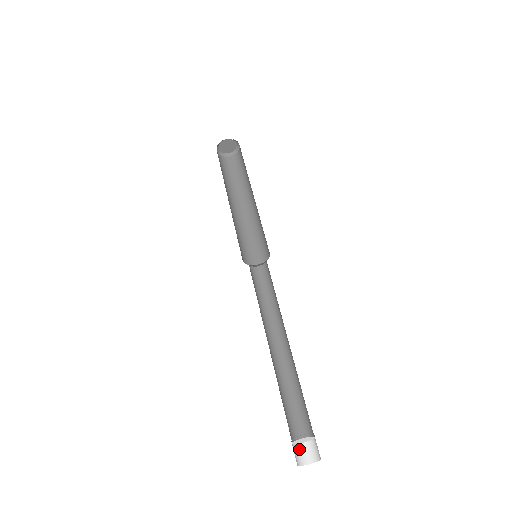
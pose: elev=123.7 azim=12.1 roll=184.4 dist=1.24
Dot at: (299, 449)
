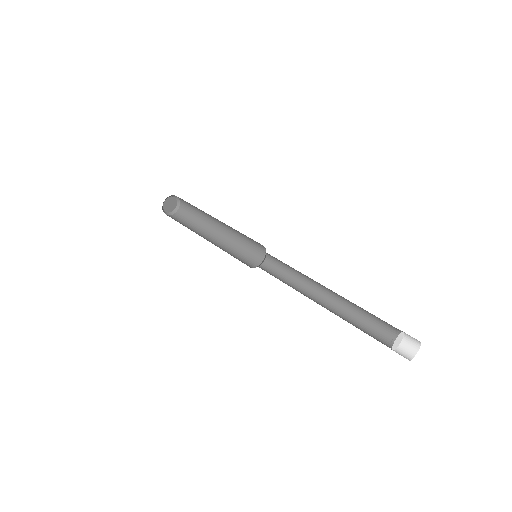
Dot at: (398, 353)
